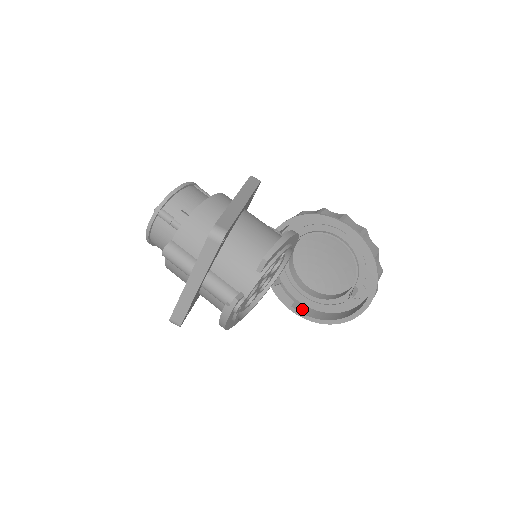
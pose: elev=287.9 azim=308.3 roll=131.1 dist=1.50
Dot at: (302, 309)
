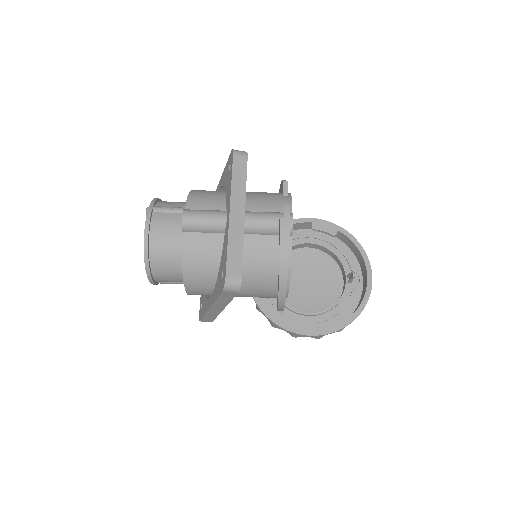
Dot at: occluded
